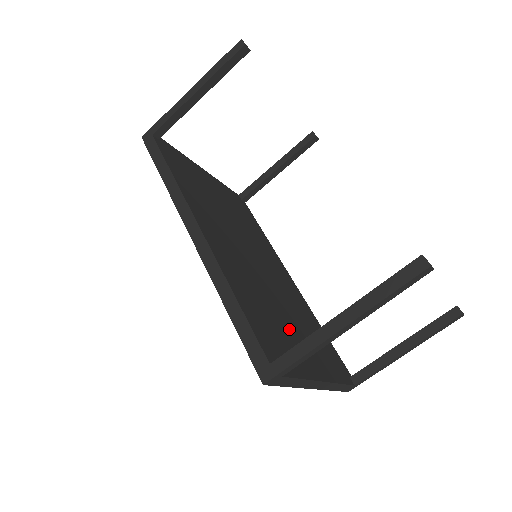
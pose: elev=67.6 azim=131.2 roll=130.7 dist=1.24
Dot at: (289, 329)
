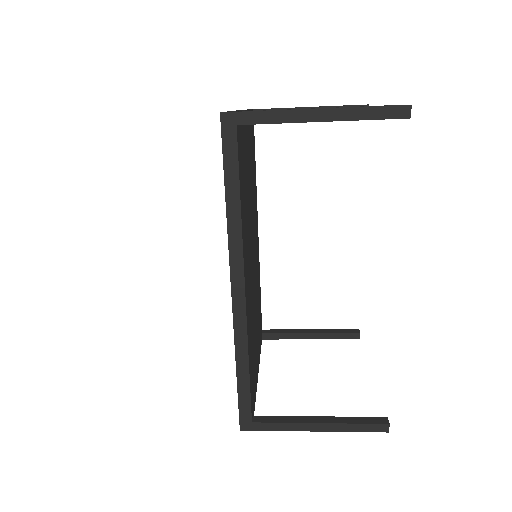
Dot at: occluded
